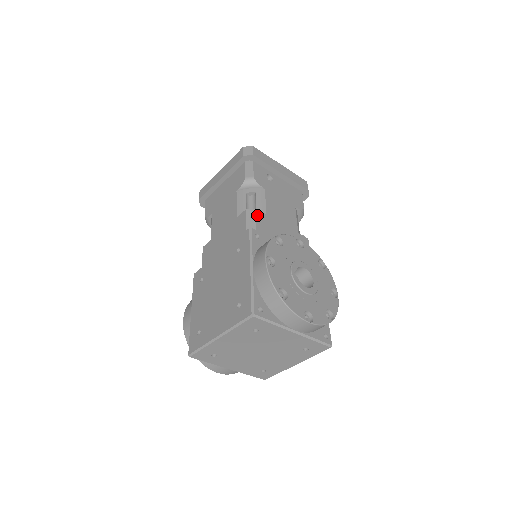
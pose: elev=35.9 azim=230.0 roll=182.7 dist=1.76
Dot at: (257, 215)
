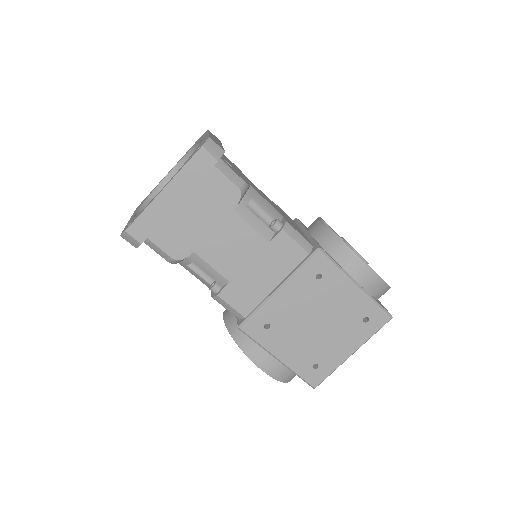
Dot at: (292, 226)
